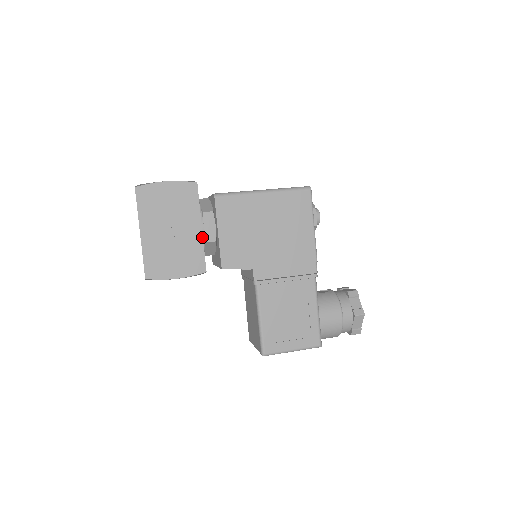
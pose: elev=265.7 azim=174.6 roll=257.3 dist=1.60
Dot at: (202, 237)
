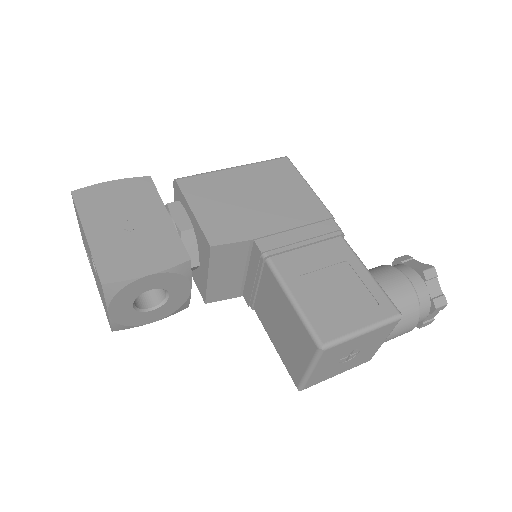
Dot at: (172, 224)
